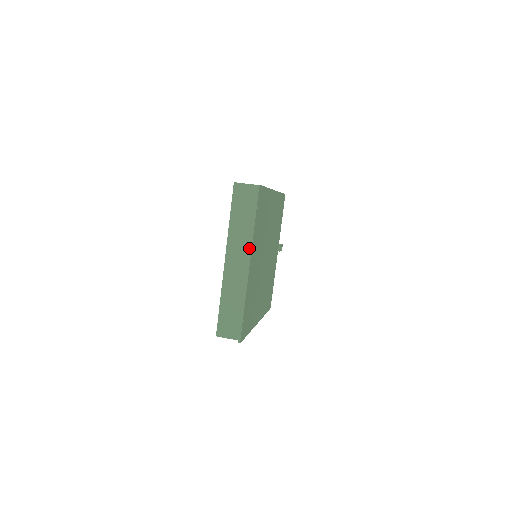
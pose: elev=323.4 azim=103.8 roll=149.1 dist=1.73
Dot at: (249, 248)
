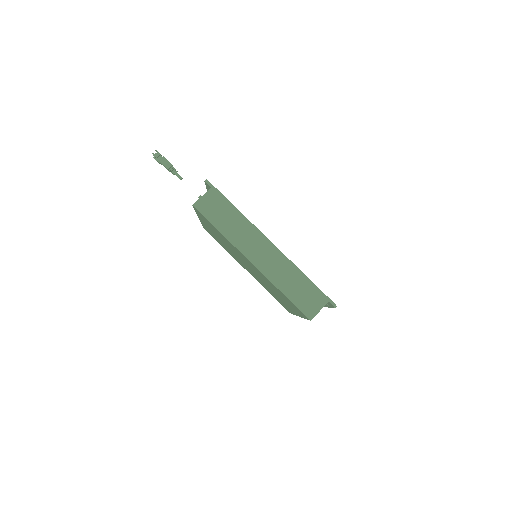
Dot at: occluded
